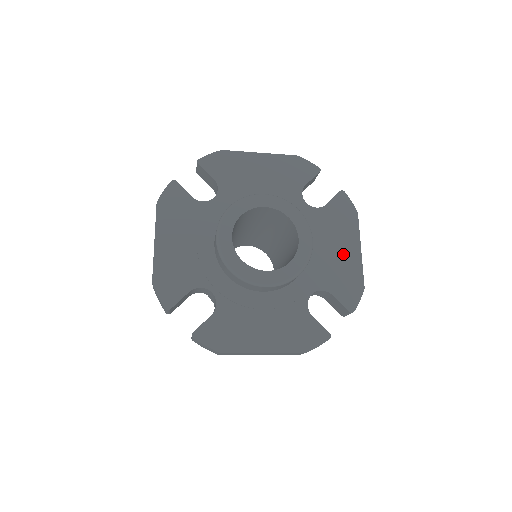
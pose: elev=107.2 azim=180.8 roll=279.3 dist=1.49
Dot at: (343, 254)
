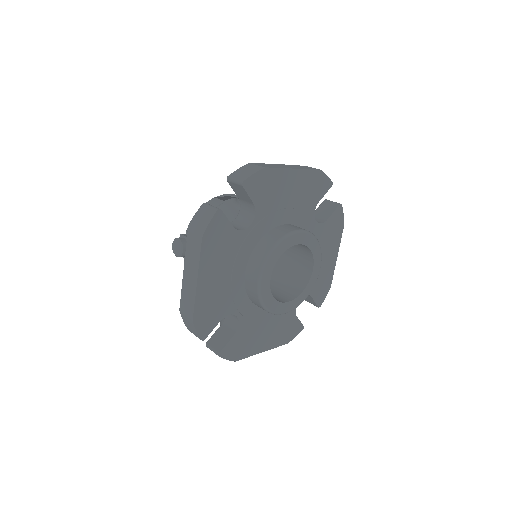
Dot at: (326, 263)
